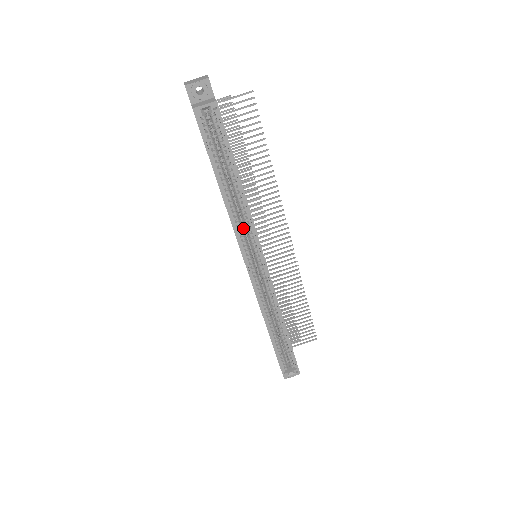
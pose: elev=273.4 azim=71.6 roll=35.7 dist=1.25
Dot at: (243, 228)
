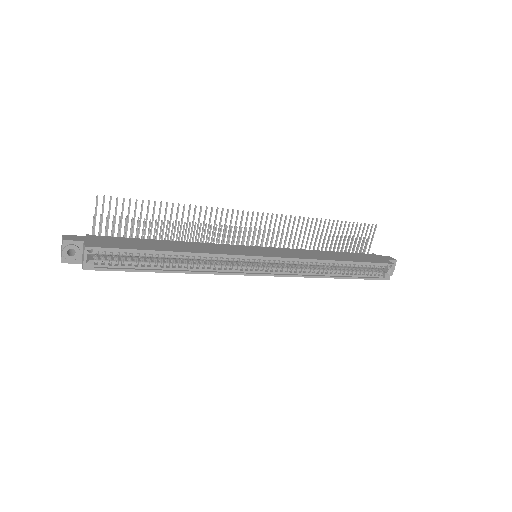
Dot at: occluded
